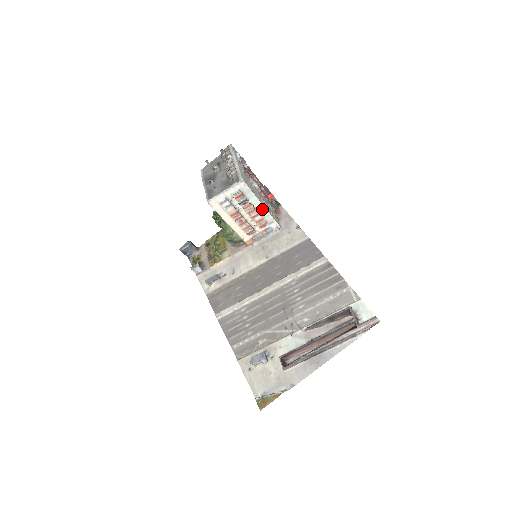
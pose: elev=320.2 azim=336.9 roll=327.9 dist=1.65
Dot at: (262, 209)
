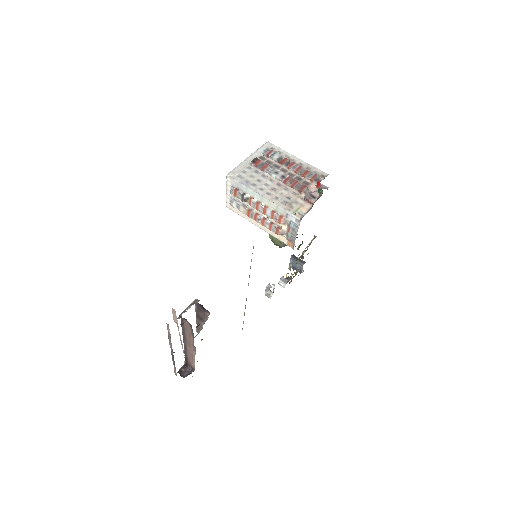
Dot at: (266, 201)
